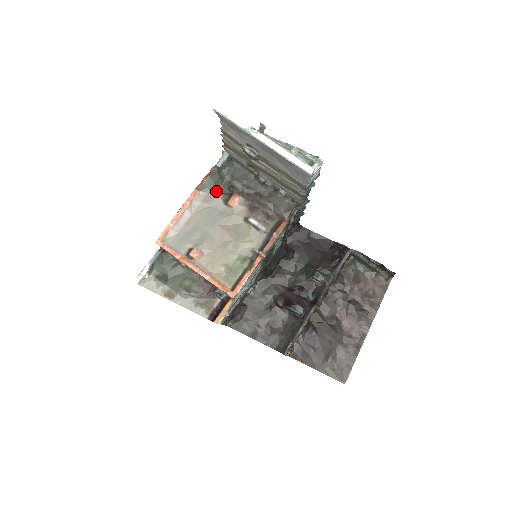
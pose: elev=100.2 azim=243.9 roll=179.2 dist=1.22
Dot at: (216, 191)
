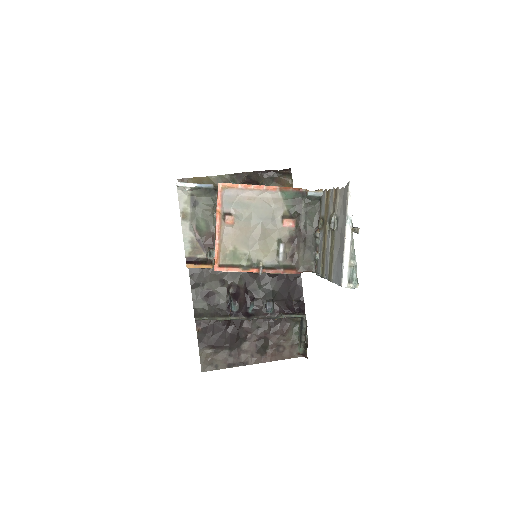
Dot at: (287, 203)
